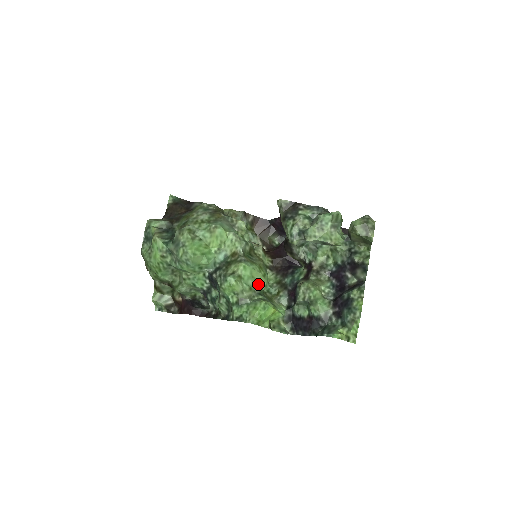
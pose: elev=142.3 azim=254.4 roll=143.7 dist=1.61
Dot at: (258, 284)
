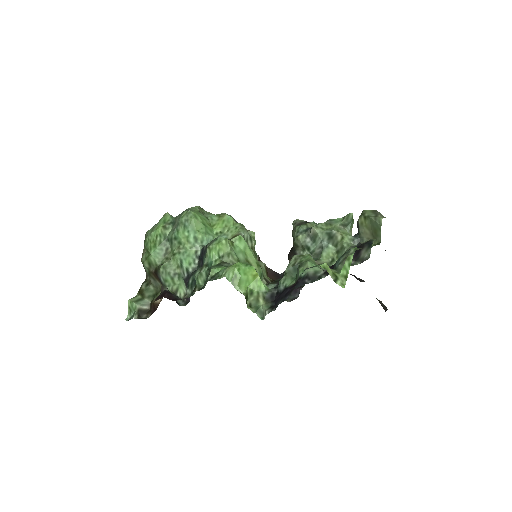
Dot at: occluded
